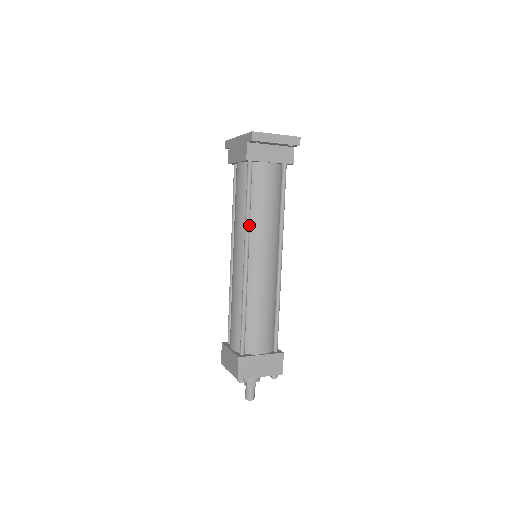
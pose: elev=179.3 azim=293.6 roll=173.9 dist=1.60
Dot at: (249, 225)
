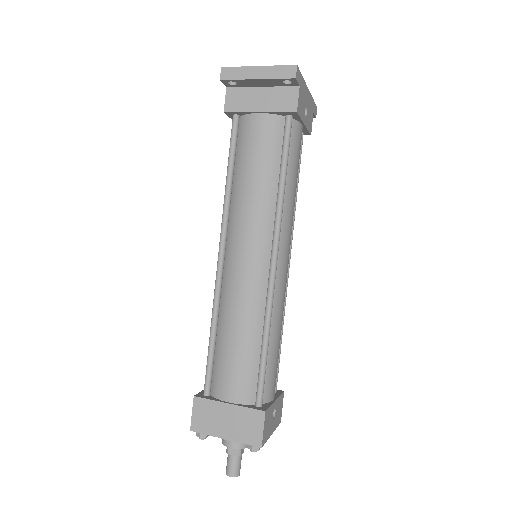
Dot at: (227, 204)
